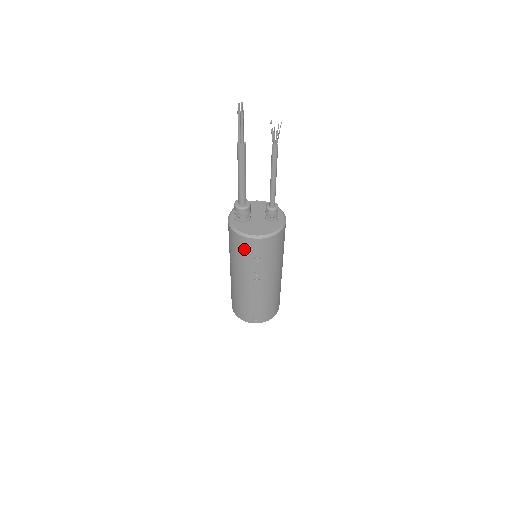
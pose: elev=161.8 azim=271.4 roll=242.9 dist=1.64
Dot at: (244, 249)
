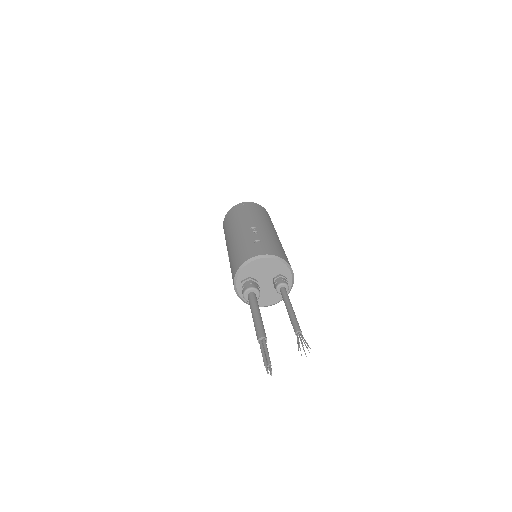
Dot at: occluded
